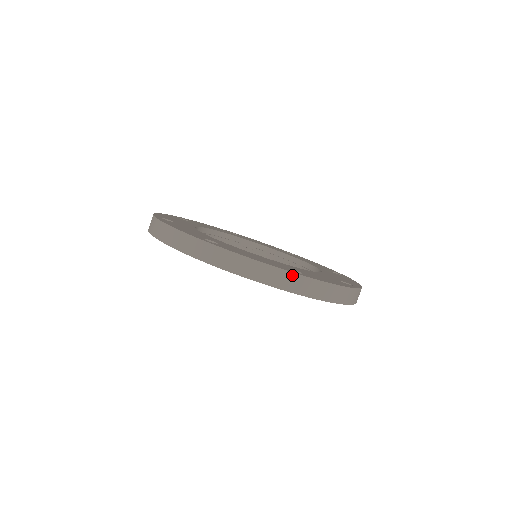
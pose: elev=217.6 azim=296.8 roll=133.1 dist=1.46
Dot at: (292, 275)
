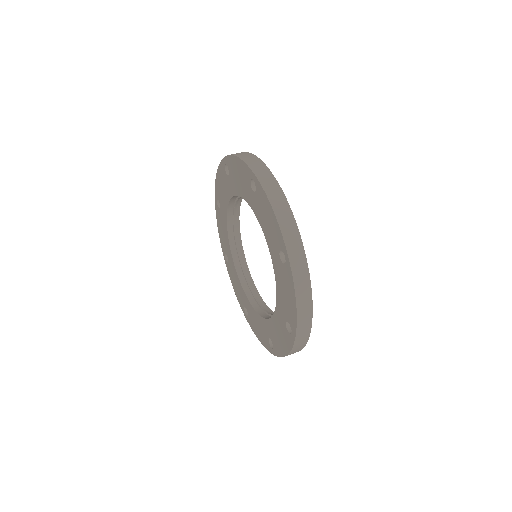
Dot at: (300, 244)
